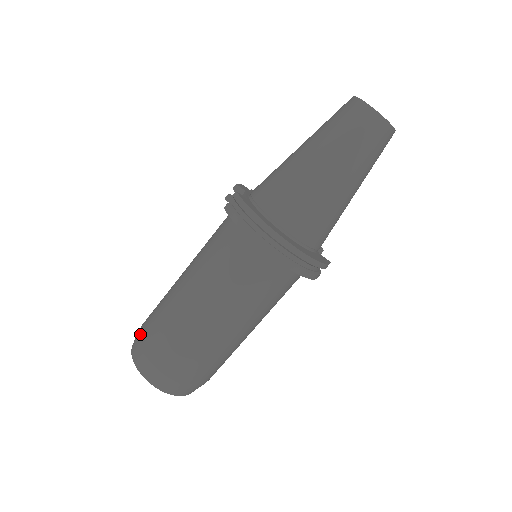
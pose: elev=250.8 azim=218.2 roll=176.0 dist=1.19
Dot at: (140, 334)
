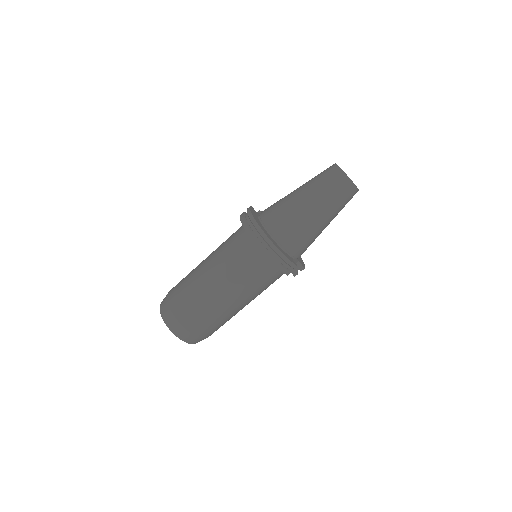
Dot at: occluded
